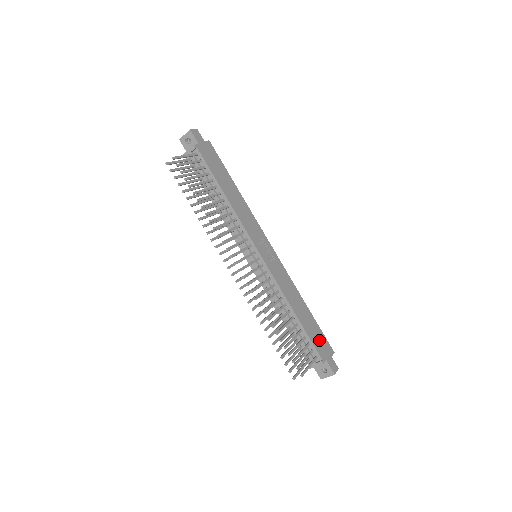
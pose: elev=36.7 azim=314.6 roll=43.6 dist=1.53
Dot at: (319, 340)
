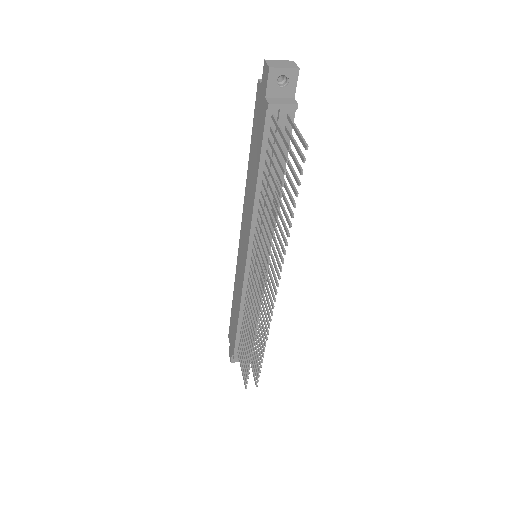
Dot at: occluded
